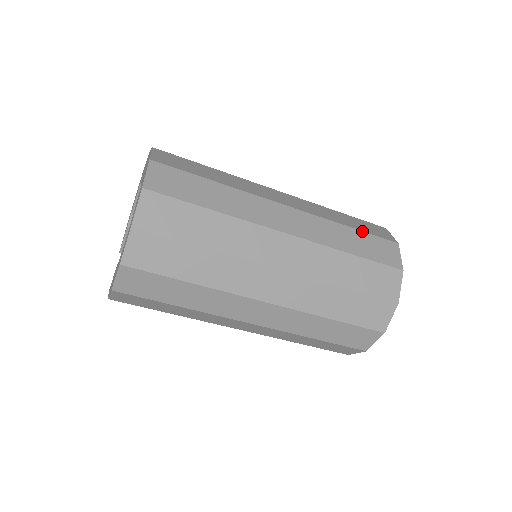
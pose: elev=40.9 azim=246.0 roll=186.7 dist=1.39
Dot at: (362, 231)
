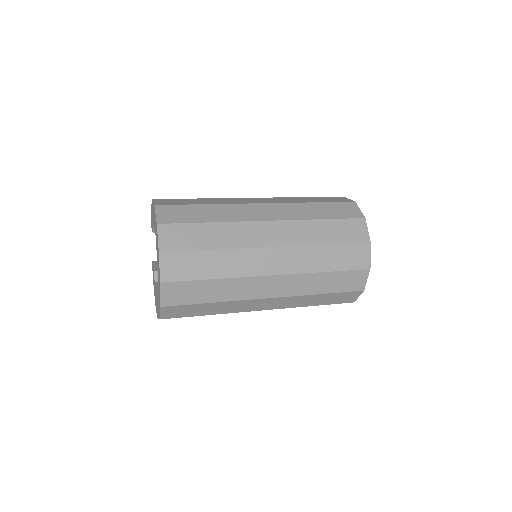
Dot at: (338, 271)
